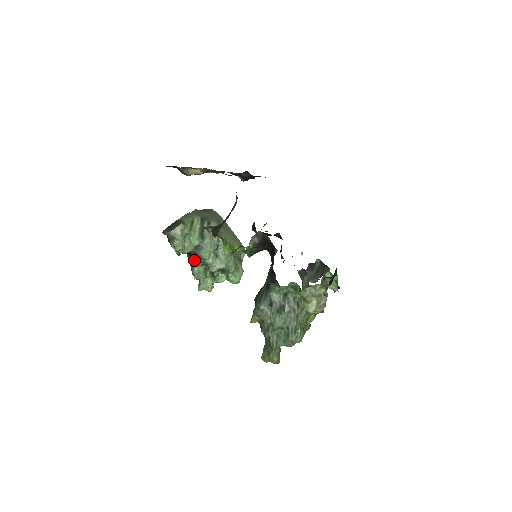
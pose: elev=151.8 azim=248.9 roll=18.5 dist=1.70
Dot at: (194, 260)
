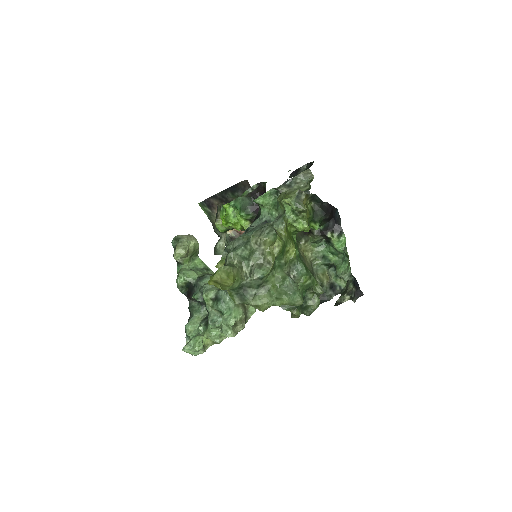
Dot at: (192, 295)
